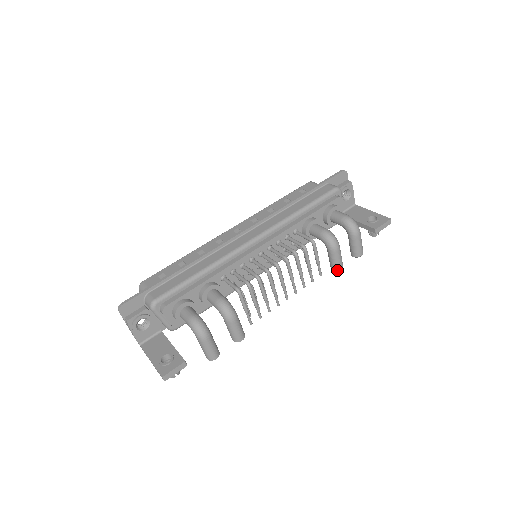
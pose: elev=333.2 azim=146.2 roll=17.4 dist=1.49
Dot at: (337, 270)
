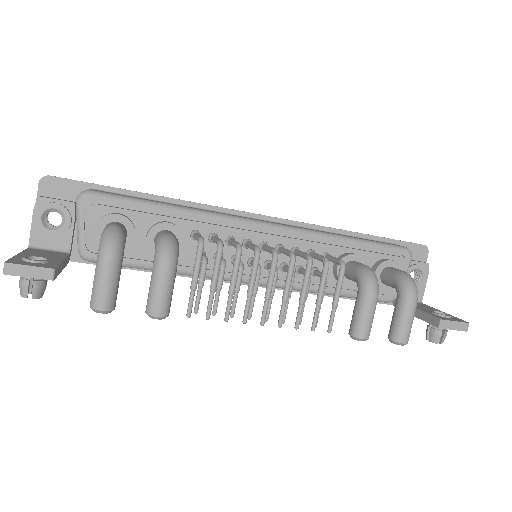
Dot at: (357, 335)
